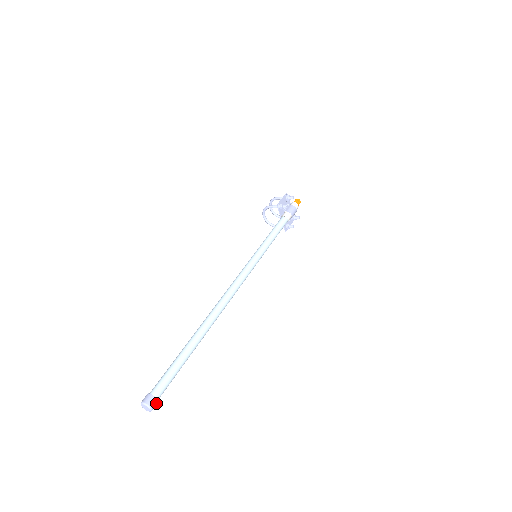
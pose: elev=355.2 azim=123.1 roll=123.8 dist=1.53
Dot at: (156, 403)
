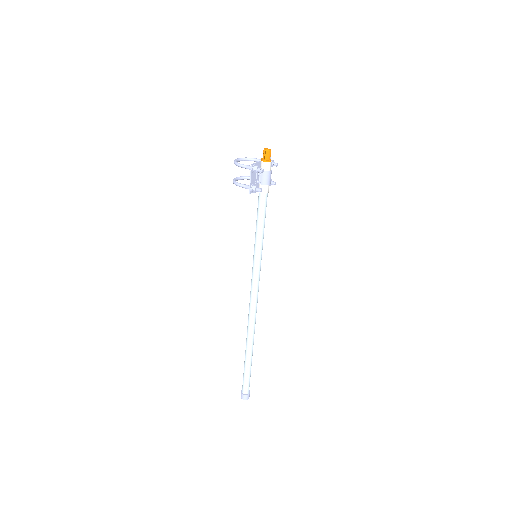
Dot at: (249, 394)
